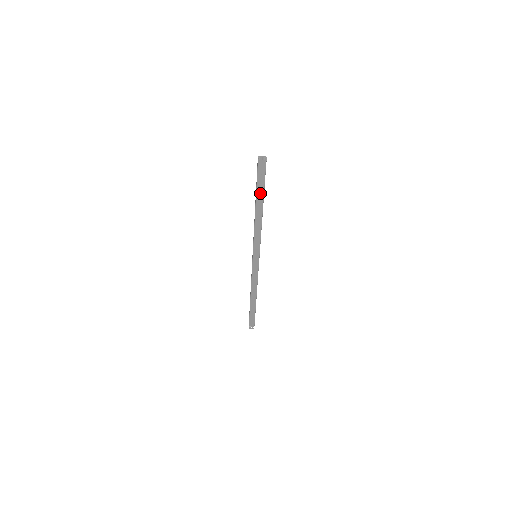
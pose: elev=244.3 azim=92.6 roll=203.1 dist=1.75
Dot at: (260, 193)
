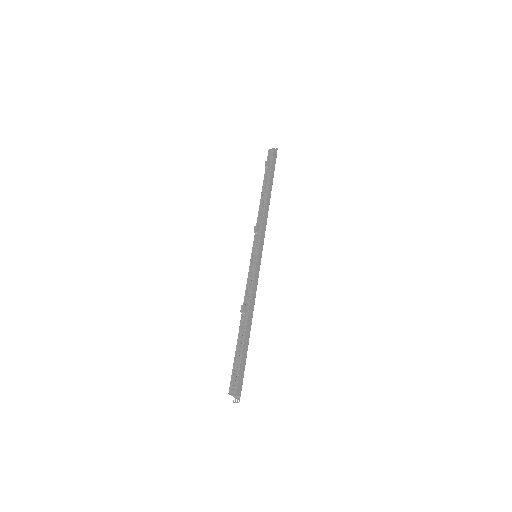
Dot at: occluded
